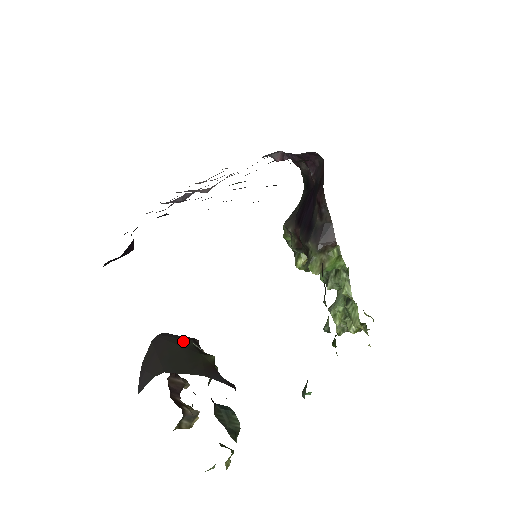
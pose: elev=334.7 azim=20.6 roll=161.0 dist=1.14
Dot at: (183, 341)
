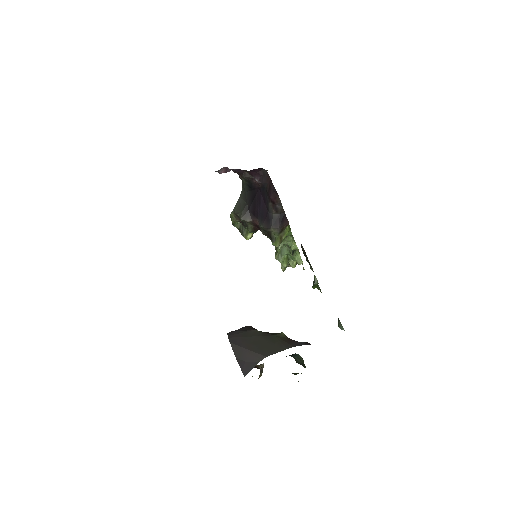
Dot at: (251, 332)
